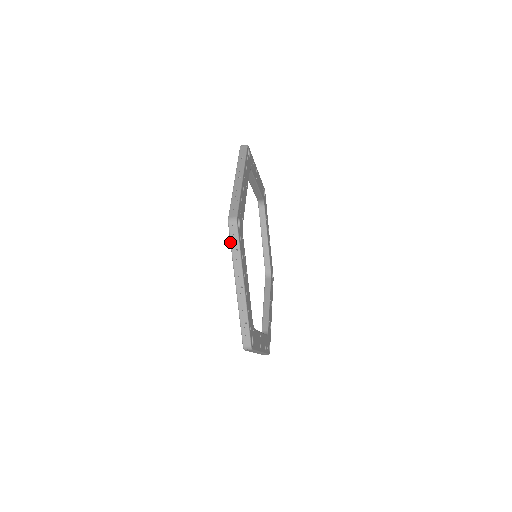
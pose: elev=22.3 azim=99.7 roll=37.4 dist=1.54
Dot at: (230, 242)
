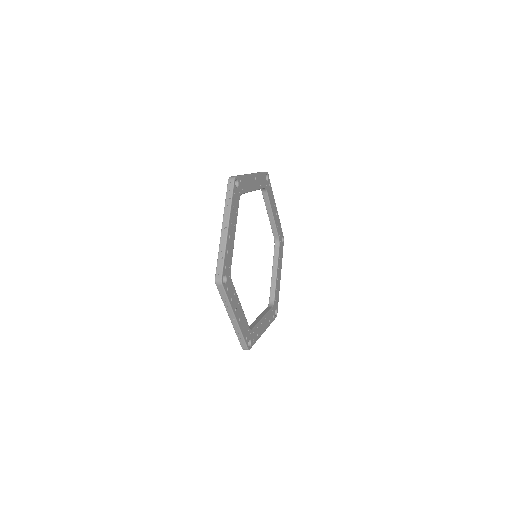
Dot at: (226, 192)
